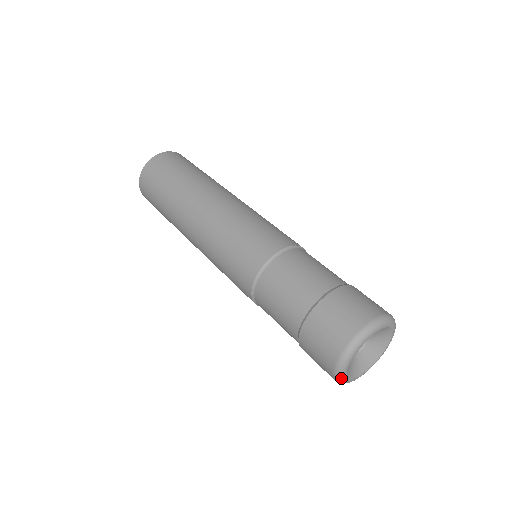
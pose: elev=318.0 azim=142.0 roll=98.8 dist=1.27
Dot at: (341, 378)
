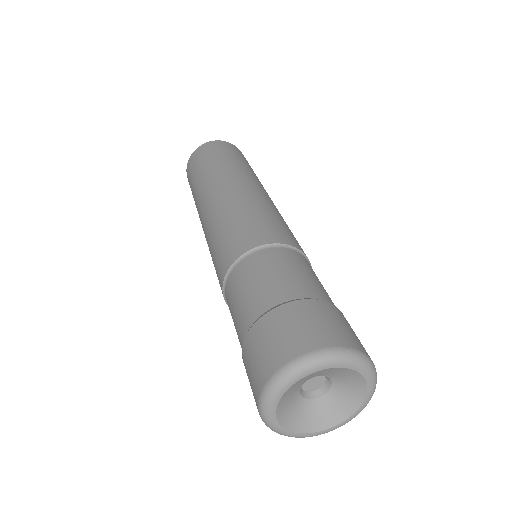
Dot at: (272, 396)
